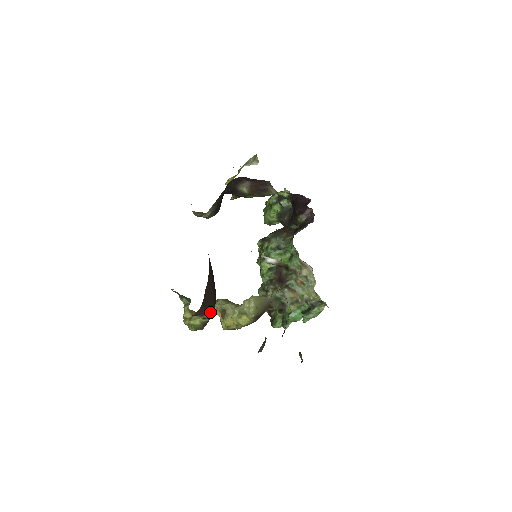
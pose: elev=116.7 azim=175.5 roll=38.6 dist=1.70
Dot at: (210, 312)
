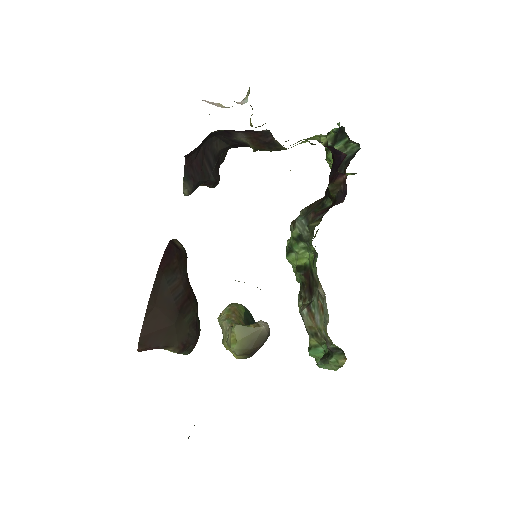
Dot at: (172, 344)
